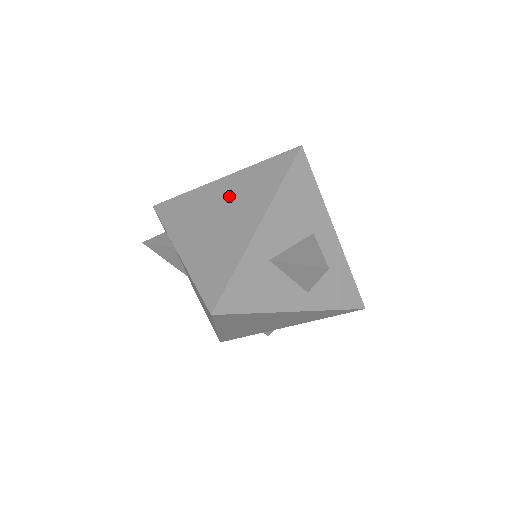
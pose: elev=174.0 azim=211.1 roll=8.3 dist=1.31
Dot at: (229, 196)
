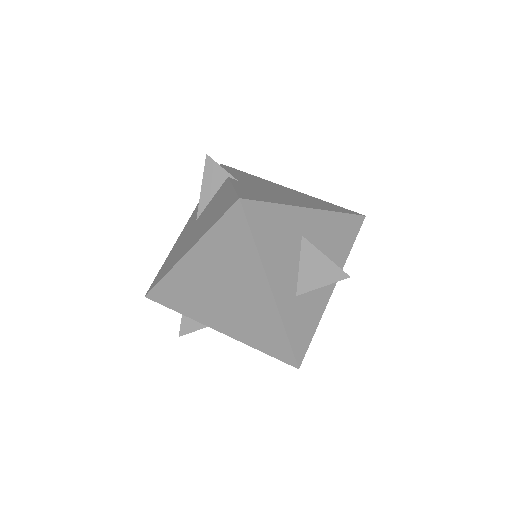
Dot at: (214, 271)
